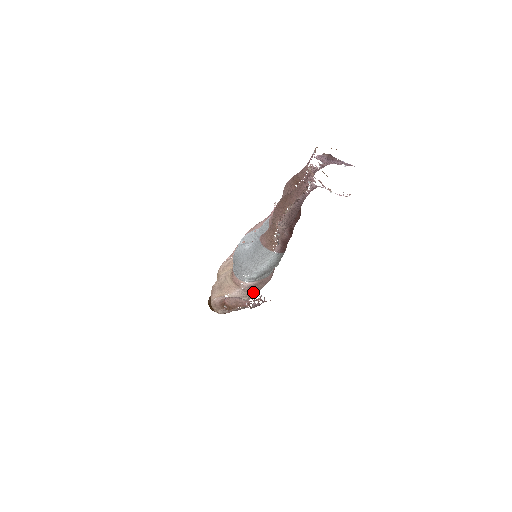
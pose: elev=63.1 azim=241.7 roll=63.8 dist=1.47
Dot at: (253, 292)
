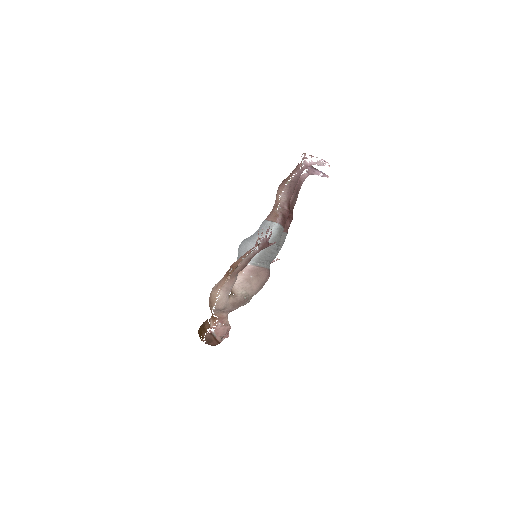
Dot at: (251, 287)
